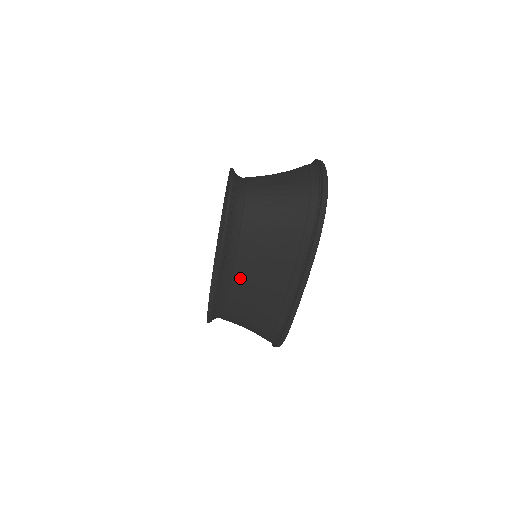
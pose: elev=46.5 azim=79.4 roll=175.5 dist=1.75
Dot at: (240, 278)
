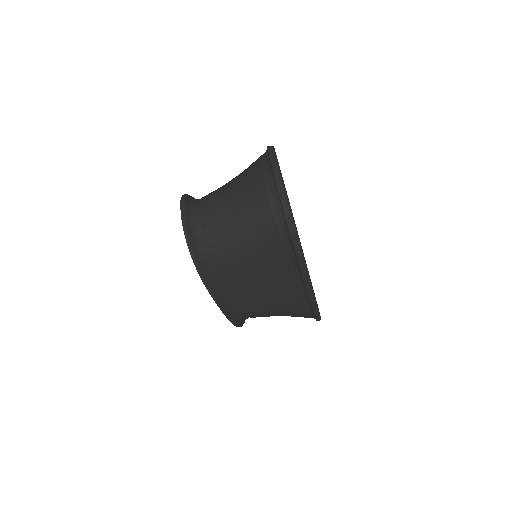
Dot at: (245, 298)
